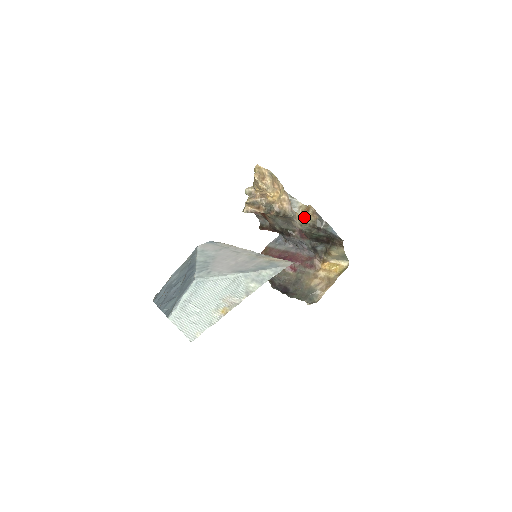
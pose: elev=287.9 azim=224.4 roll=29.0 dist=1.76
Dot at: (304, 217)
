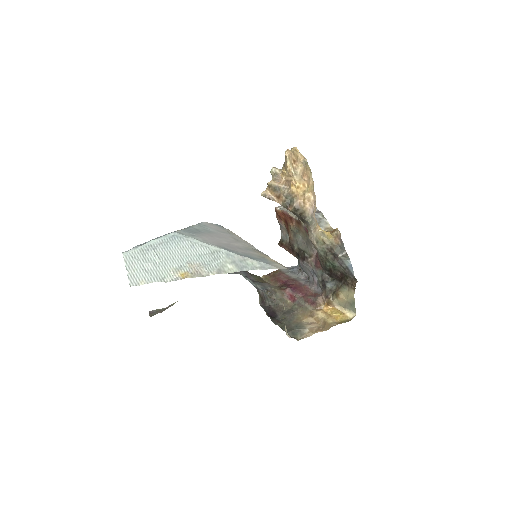
Dot at: (324, 234)
